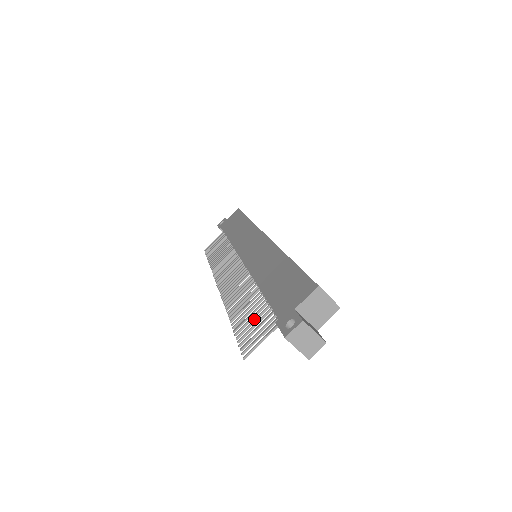
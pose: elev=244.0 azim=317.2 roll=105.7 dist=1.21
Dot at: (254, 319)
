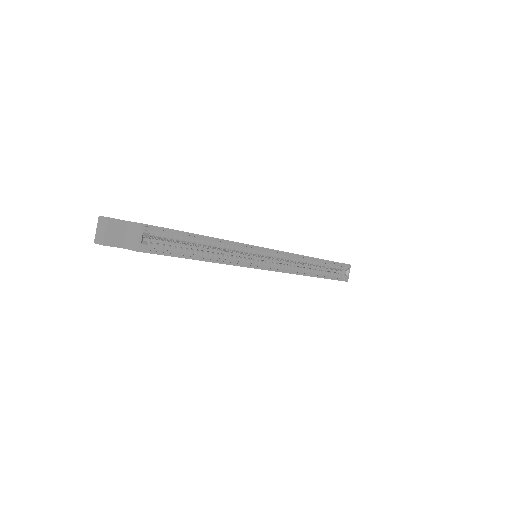
Dot at: occluded
